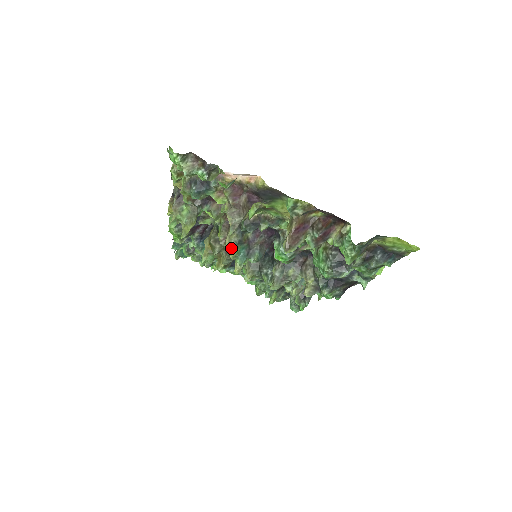
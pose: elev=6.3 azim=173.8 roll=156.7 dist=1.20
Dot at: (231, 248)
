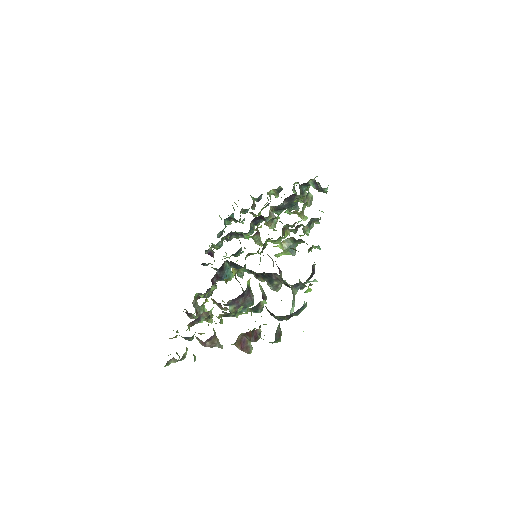
Dot at: occluded
